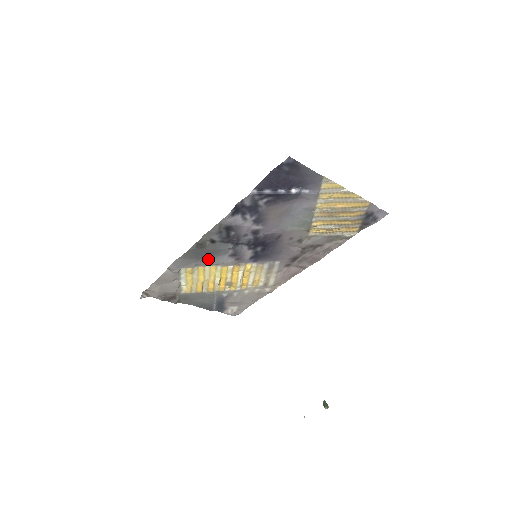
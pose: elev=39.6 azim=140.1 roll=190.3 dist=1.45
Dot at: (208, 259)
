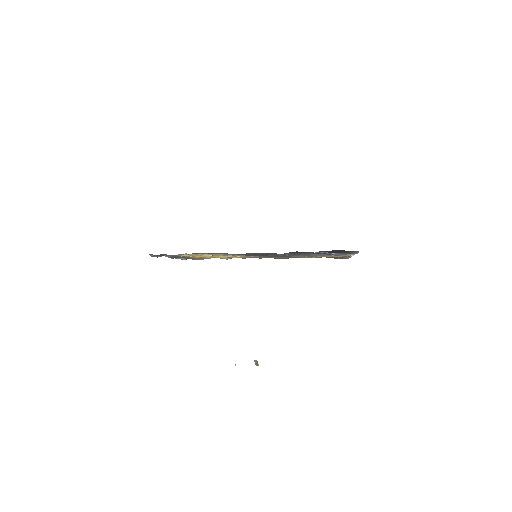
Dot at: occluded
